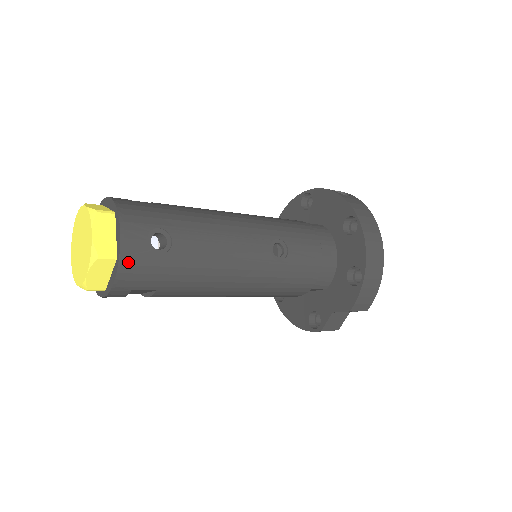
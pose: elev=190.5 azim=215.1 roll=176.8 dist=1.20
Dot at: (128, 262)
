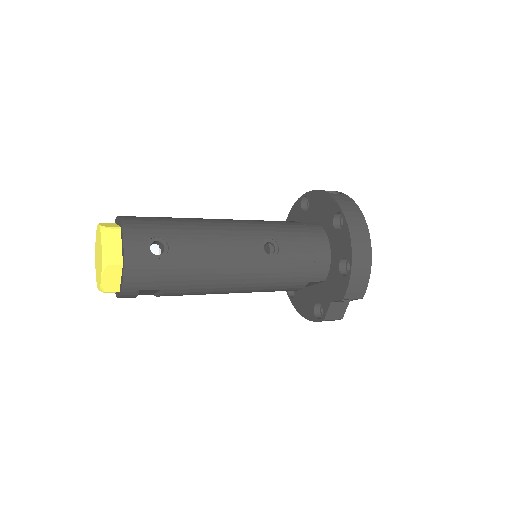
Dot at: (132, 267)
